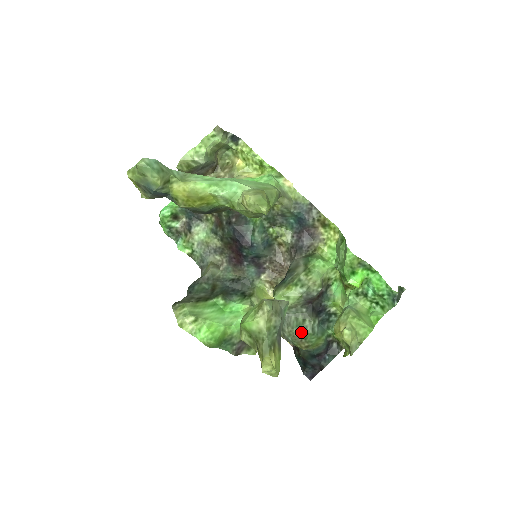
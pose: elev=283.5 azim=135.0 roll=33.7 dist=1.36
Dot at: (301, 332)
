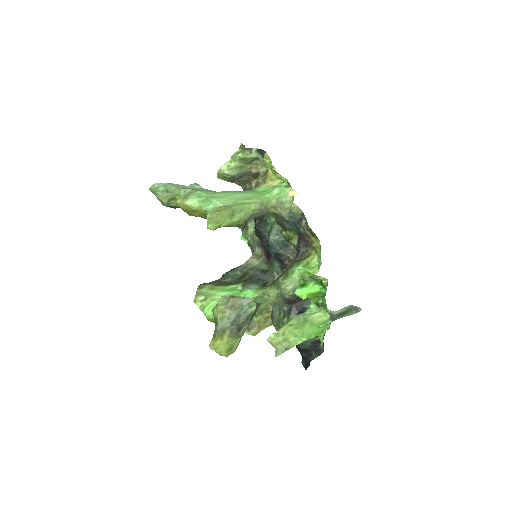
Dot at: (280, 326)
